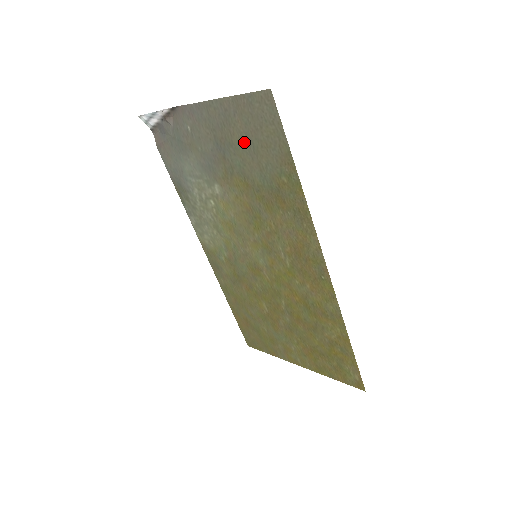
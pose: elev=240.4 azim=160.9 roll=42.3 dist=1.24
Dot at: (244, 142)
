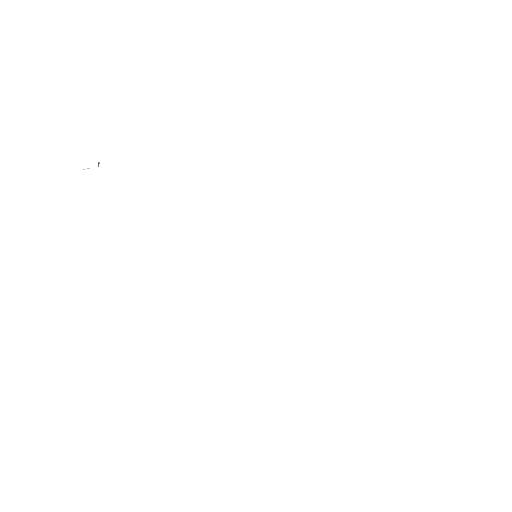
Dot at: occluded
